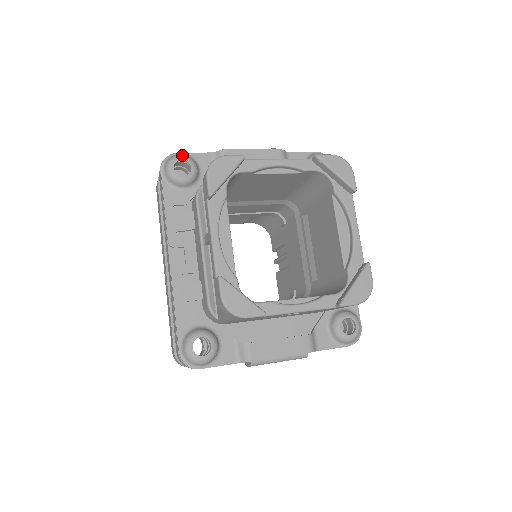
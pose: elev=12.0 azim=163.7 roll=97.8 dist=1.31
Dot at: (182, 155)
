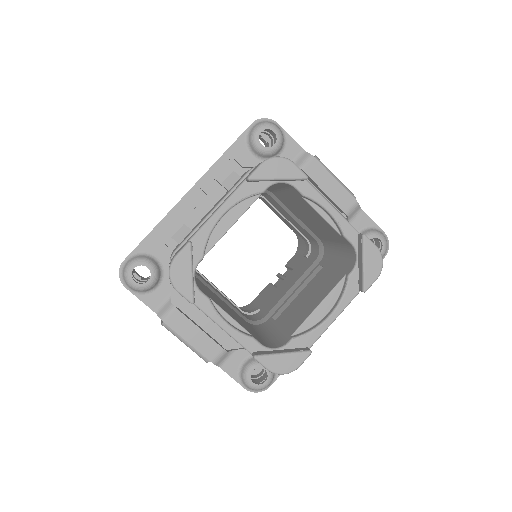
Dot at: (278, 129)
